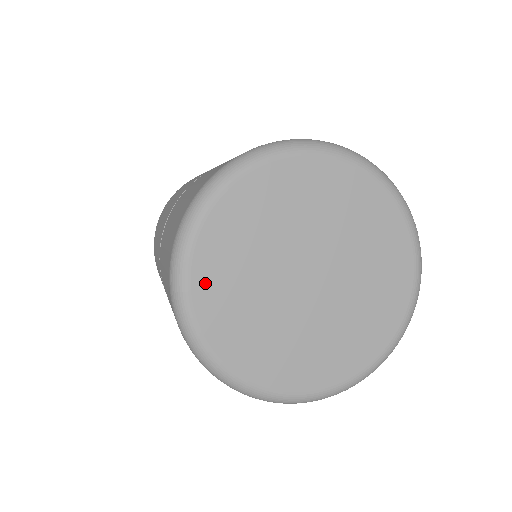
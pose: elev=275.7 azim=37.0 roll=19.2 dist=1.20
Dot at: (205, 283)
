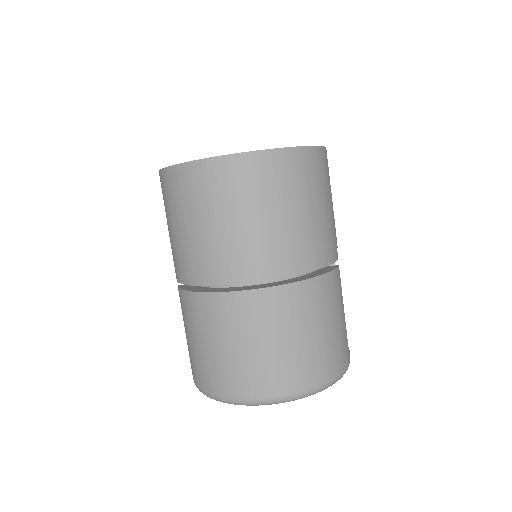
Dot at: occluded
